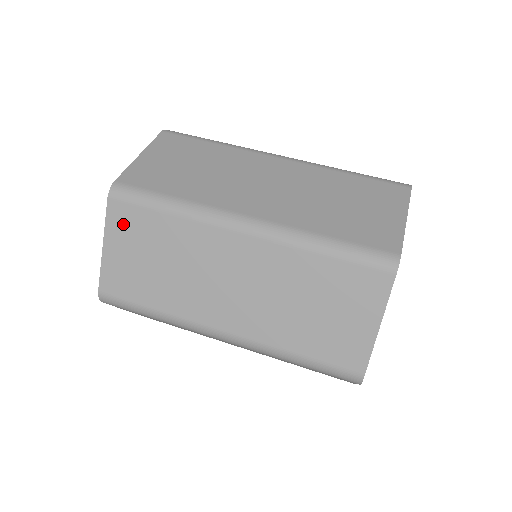
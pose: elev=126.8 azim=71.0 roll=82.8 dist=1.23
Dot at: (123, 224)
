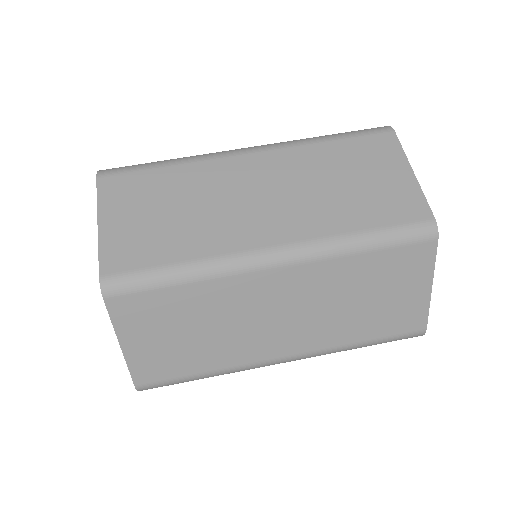
Dot at: (135, 316)
